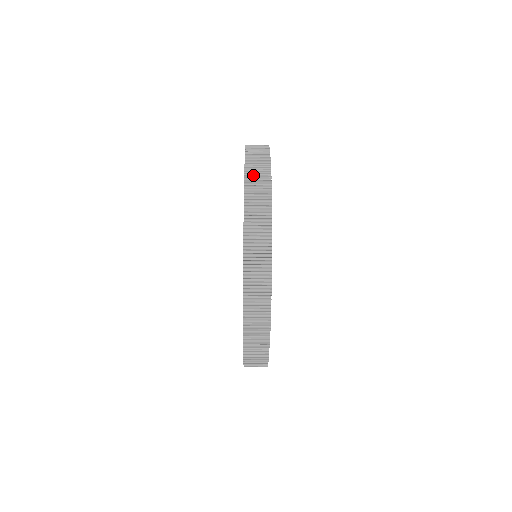
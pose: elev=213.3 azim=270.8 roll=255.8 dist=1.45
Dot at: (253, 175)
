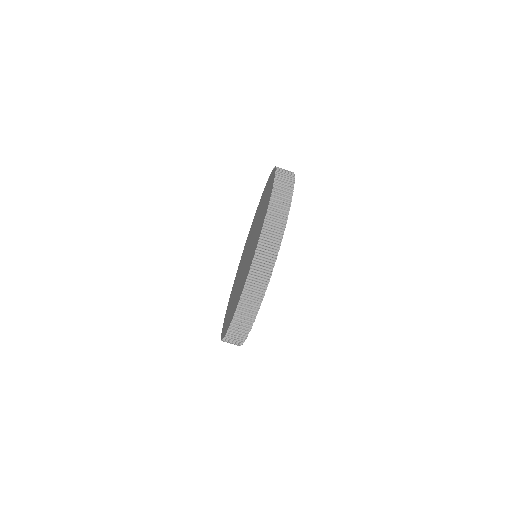
Dot at: occluded
